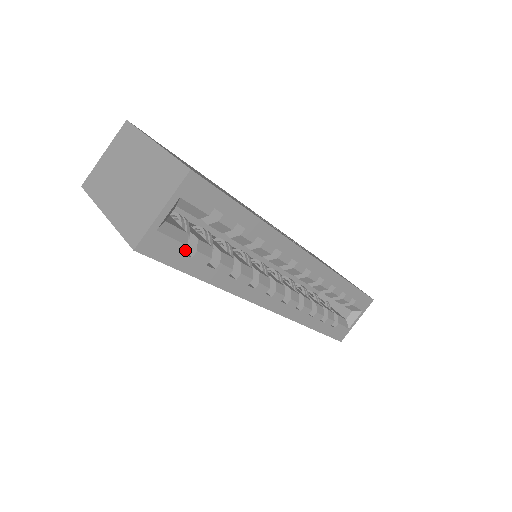
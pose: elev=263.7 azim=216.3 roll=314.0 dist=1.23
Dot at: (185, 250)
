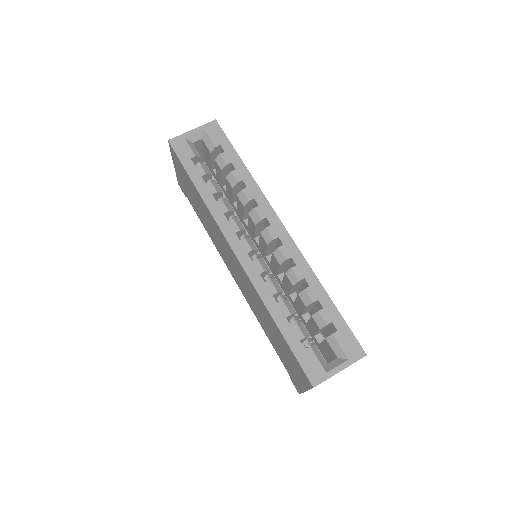
Dot at: occluded
